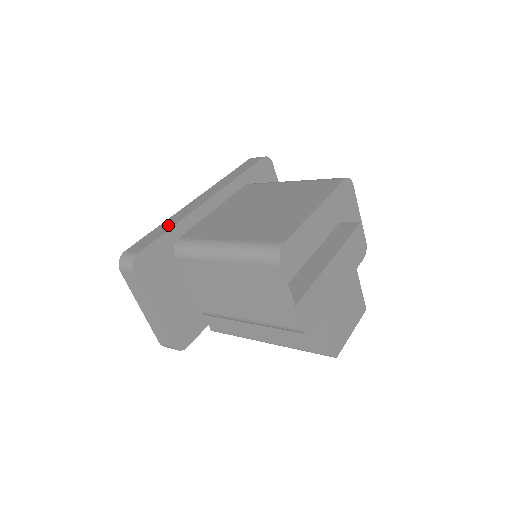
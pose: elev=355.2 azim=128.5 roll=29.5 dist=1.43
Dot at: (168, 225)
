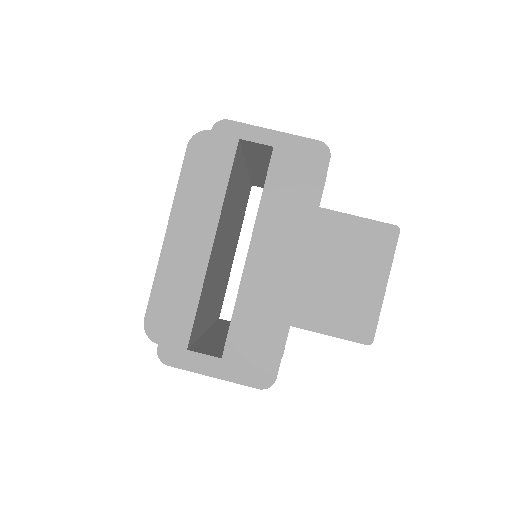
Dot at: occluded
